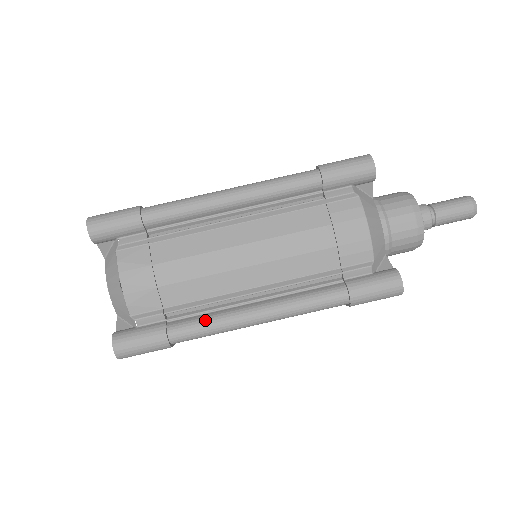
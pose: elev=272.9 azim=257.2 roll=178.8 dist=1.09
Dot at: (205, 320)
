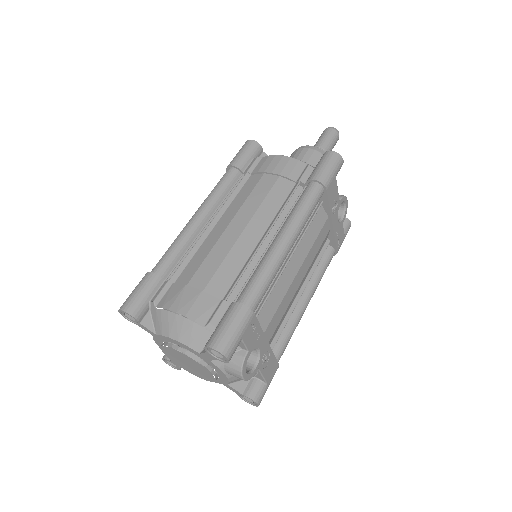
Dot at: (254, 274)
